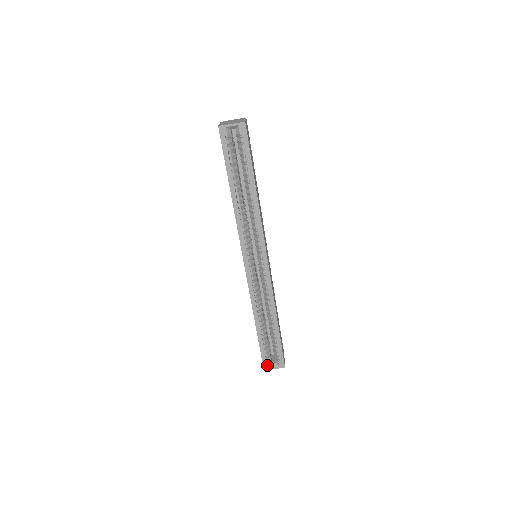
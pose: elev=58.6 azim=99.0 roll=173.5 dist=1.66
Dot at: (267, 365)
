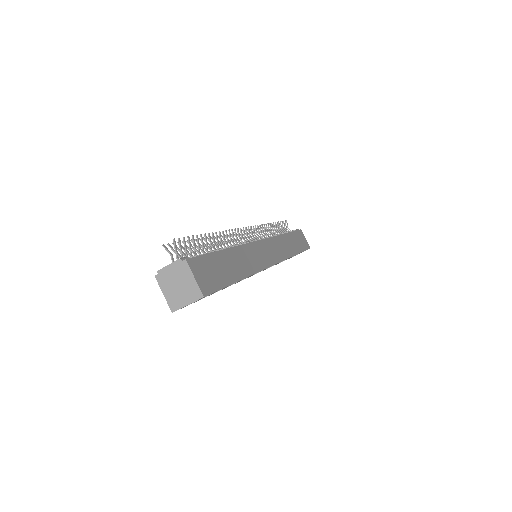
Dot at: occluded
